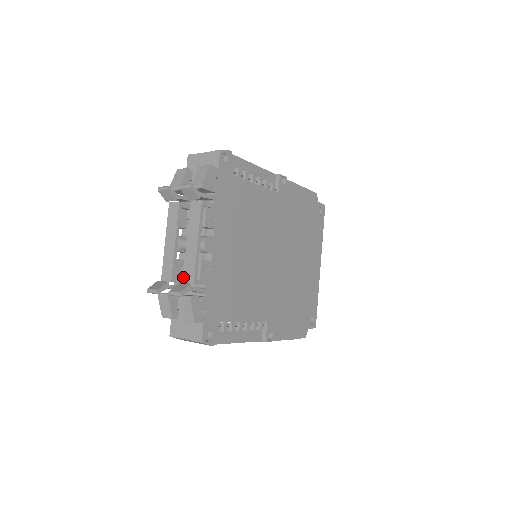
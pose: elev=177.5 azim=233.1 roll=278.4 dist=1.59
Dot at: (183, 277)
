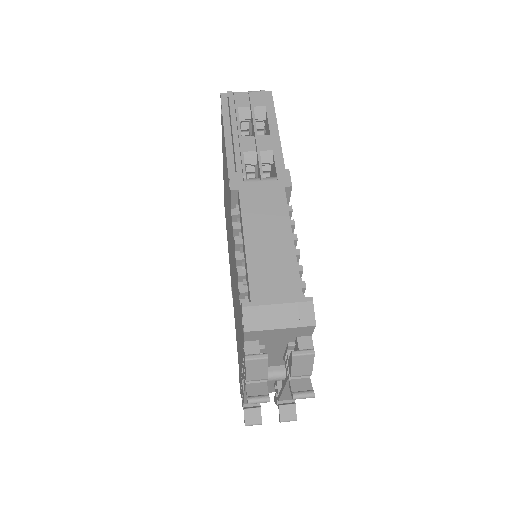
Dot at: (279, 400)
